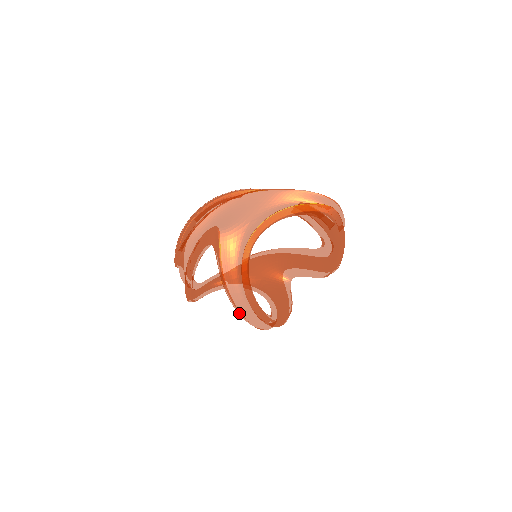
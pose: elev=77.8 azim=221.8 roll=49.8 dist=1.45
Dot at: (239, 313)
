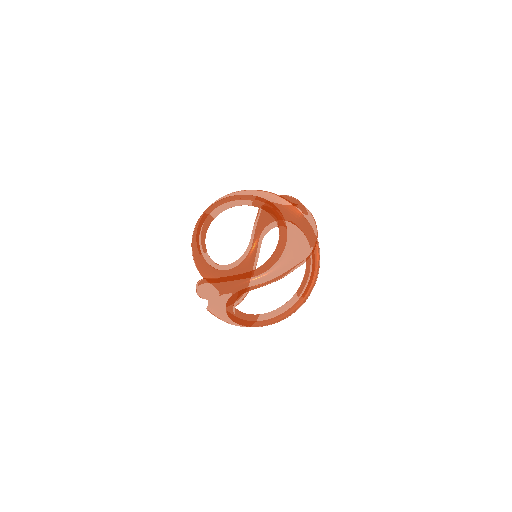
Dot at: occluded
